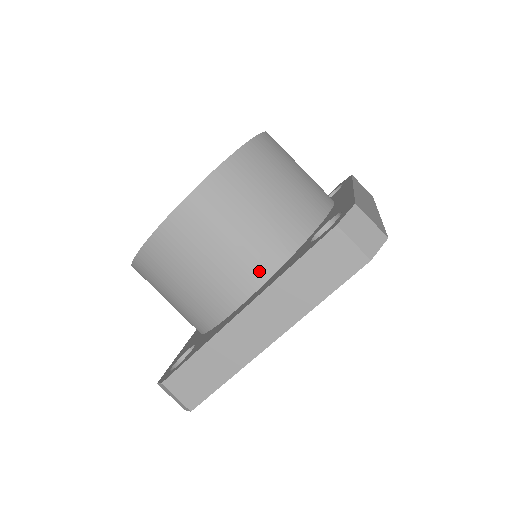
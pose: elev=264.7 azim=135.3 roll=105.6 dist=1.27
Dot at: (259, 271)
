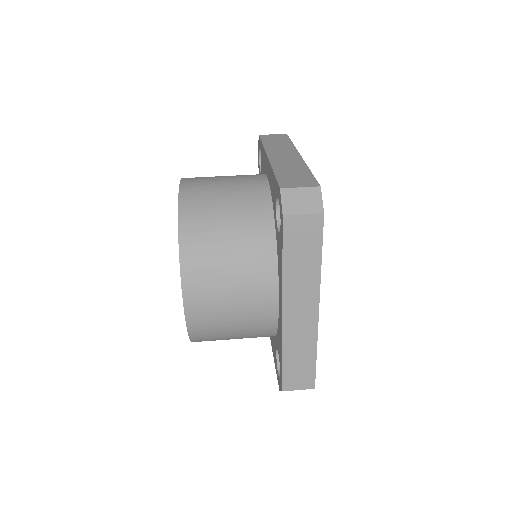
Dot at: (268, 277)
